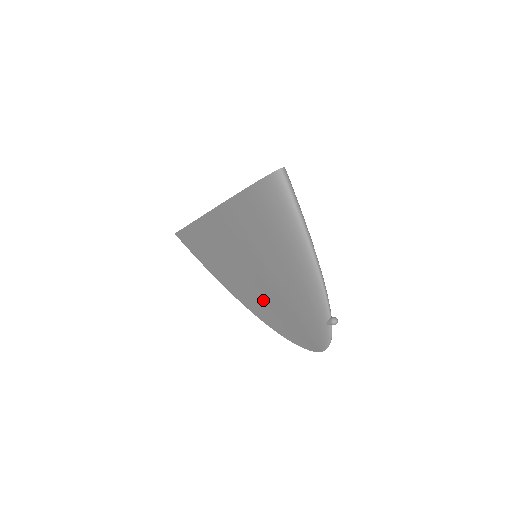
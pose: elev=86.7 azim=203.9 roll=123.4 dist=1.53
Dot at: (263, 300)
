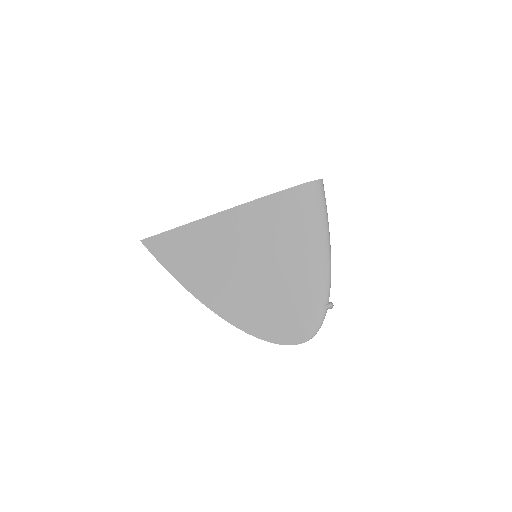
Dot at: (250, 298)
